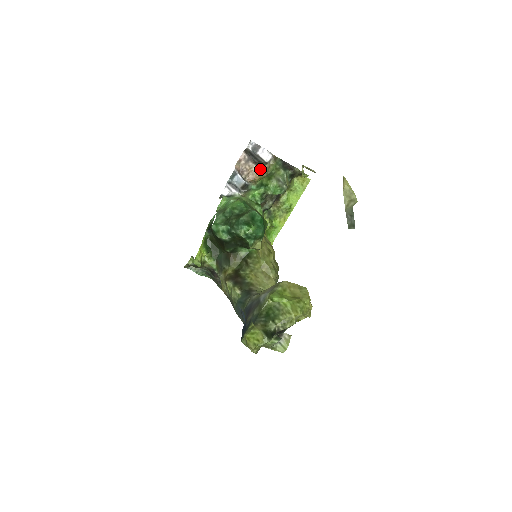
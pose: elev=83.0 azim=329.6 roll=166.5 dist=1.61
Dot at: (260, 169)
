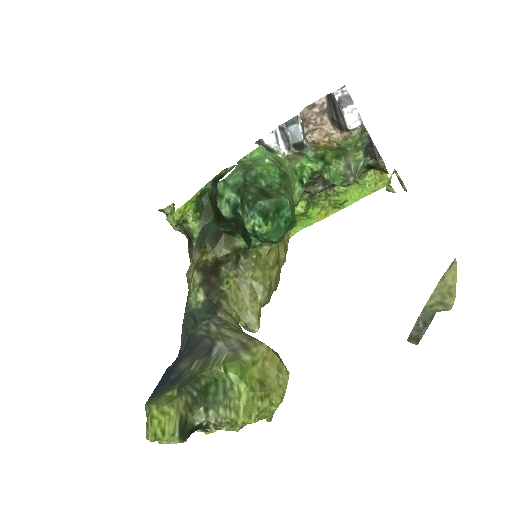
Dot at: (334, 132)
